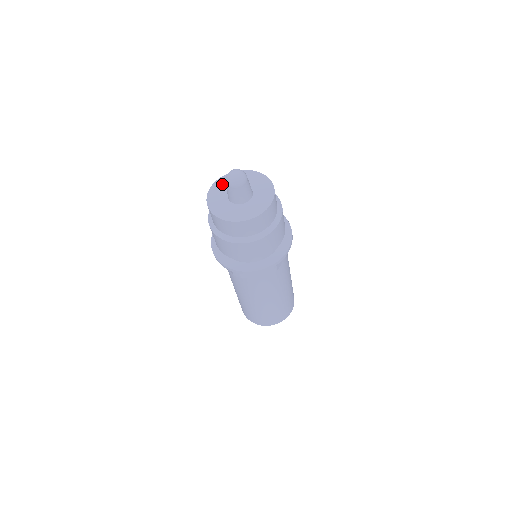
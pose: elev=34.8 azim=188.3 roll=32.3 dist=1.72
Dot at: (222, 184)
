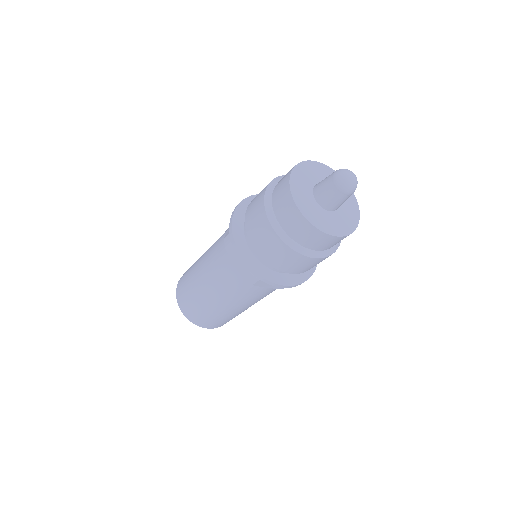
Dot at: (327, 173)
